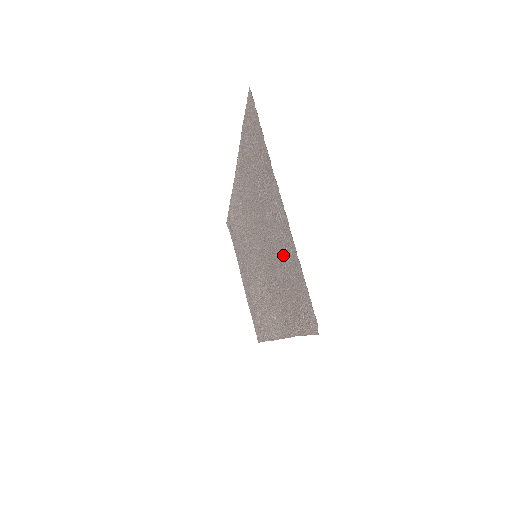
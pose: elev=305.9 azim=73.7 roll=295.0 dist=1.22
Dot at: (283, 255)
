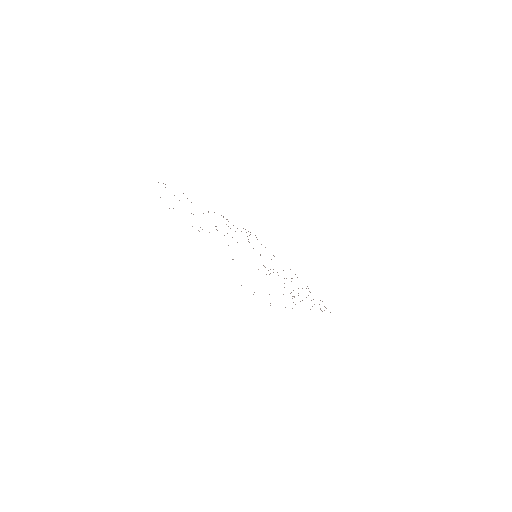
Dot at: occluded
